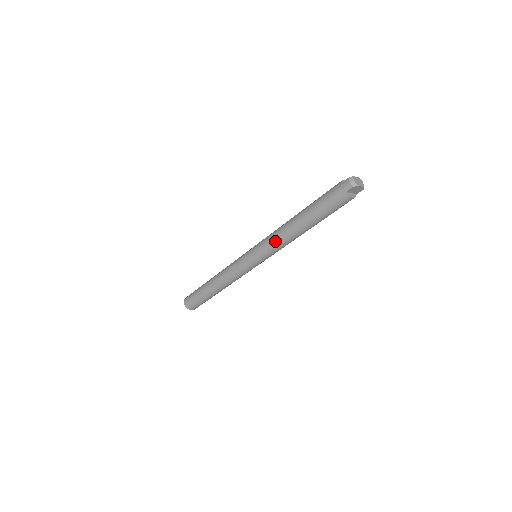
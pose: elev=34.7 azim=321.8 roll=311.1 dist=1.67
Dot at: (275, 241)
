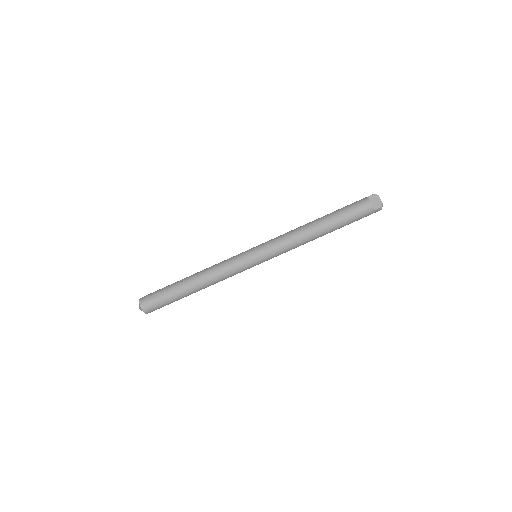
Dot at: (286, 233)
